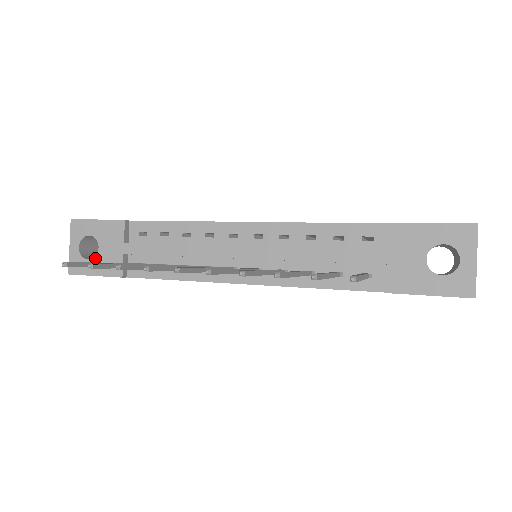
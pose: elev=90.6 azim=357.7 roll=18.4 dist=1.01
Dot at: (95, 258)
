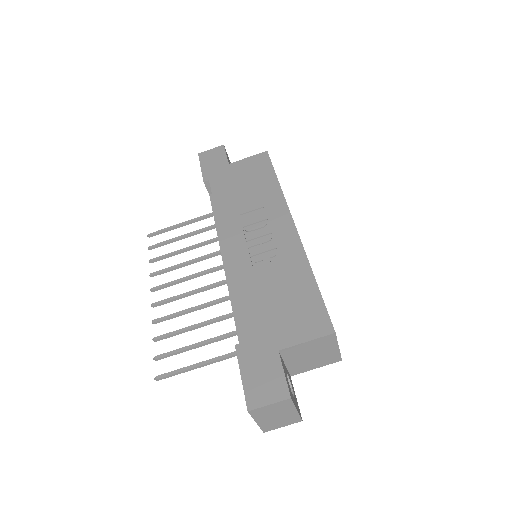
Dot at: occluded
